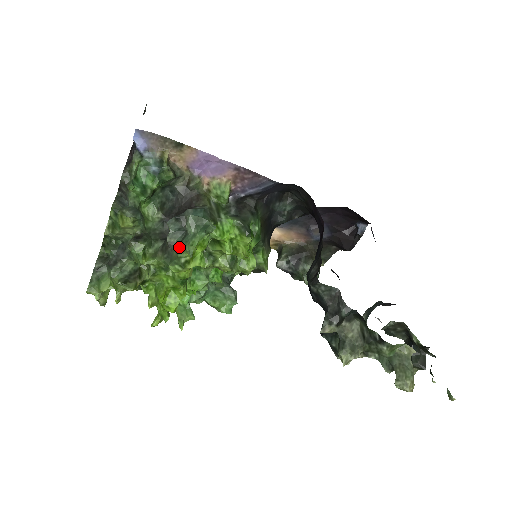
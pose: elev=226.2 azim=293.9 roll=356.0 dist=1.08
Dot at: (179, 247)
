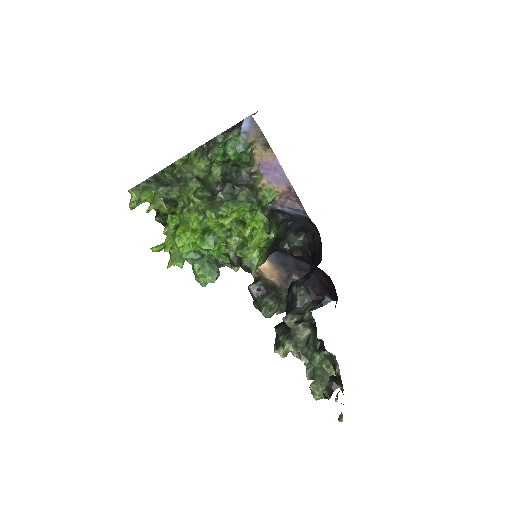
Dot at: (225, 202)
